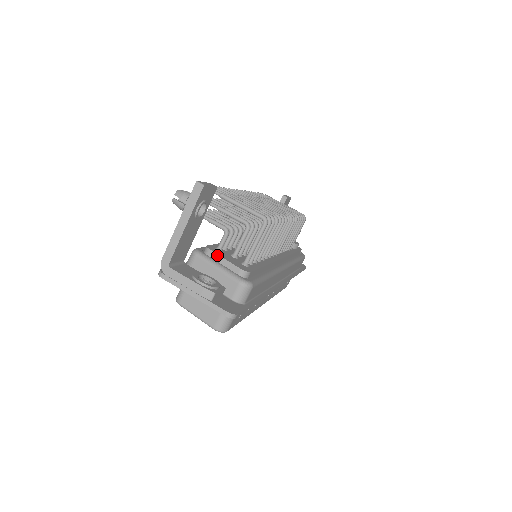
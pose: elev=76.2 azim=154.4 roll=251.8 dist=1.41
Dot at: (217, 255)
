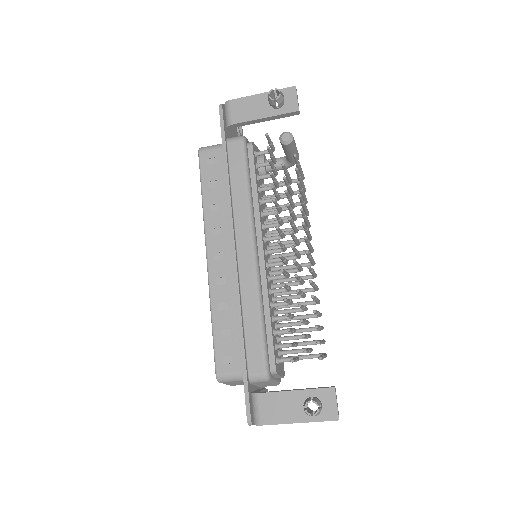
Dot at: (279, 375)
